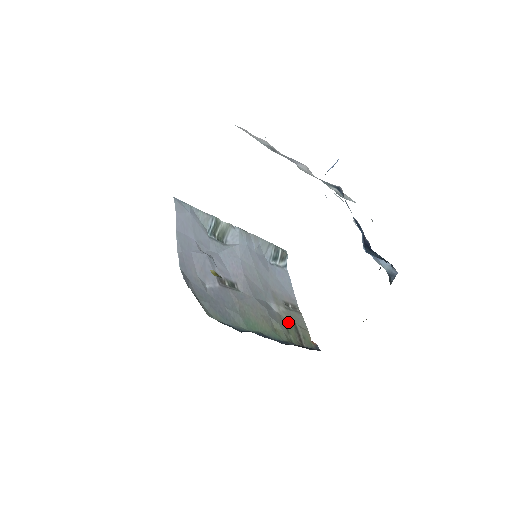
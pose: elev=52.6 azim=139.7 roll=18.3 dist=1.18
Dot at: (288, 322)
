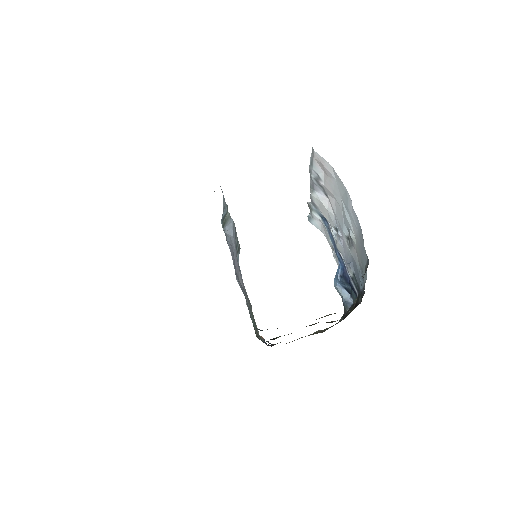
Dot at: occluded
